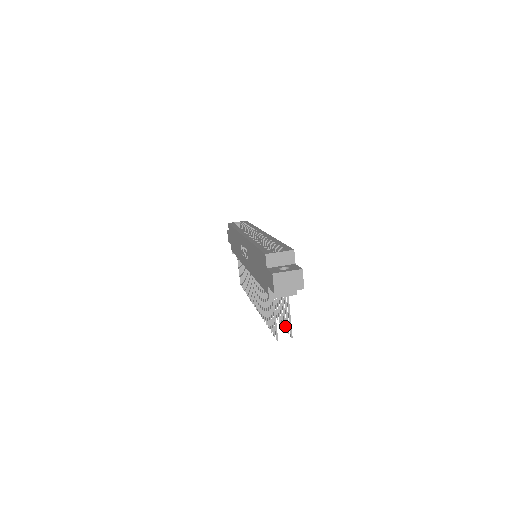
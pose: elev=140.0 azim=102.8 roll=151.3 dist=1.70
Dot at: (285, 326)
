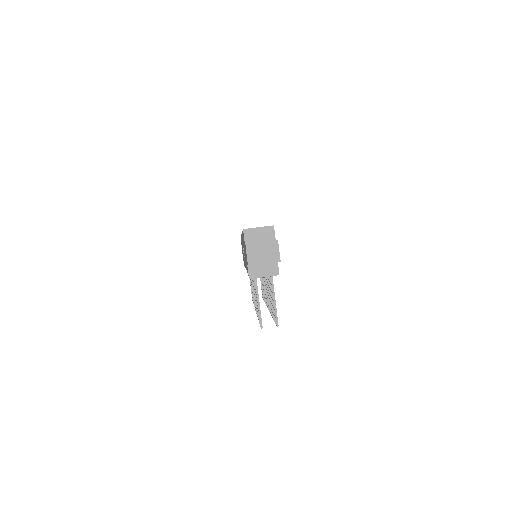
Dot at: occluded
